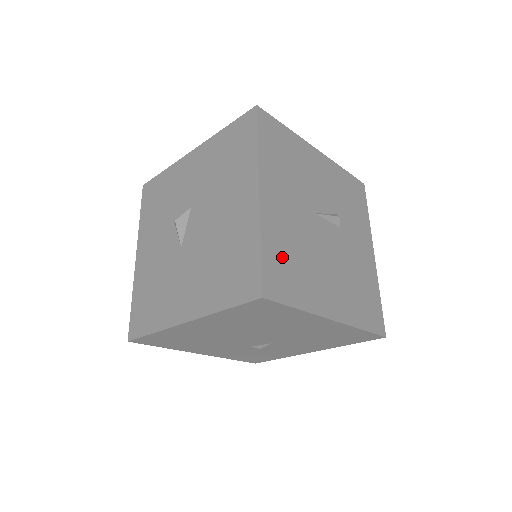
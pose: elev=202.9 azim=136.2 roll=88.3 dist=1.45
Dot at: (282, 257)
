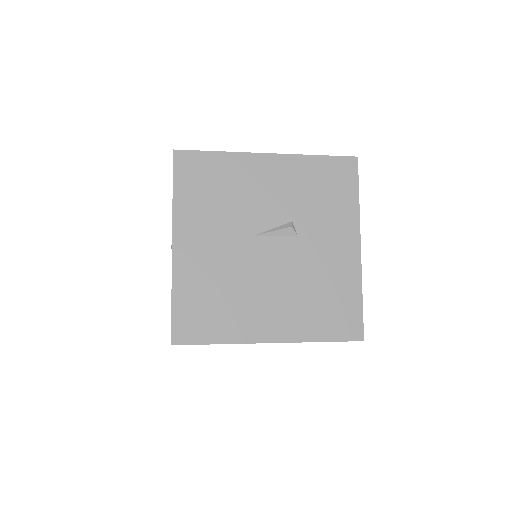
Dot at: (199, 300)
